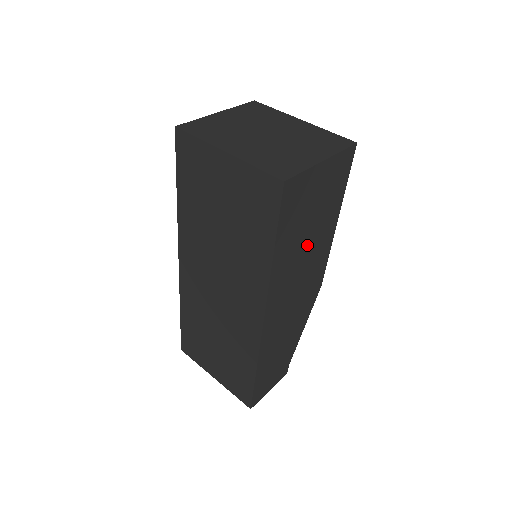
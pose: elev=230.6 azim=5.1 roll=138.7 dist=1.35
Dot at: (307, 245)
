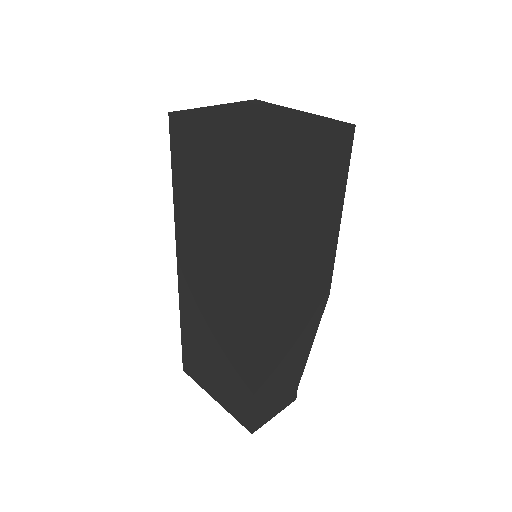
Dot at: (306, 235)
